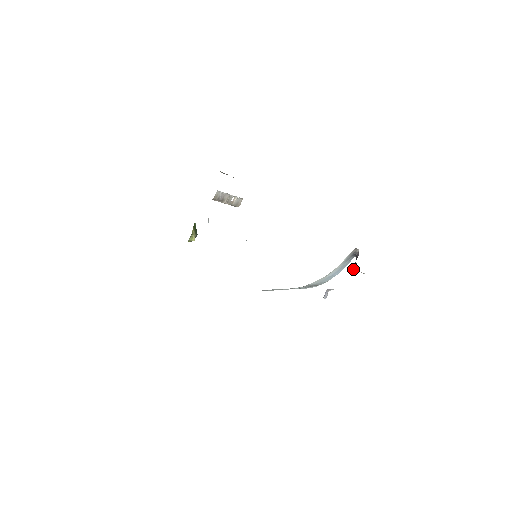
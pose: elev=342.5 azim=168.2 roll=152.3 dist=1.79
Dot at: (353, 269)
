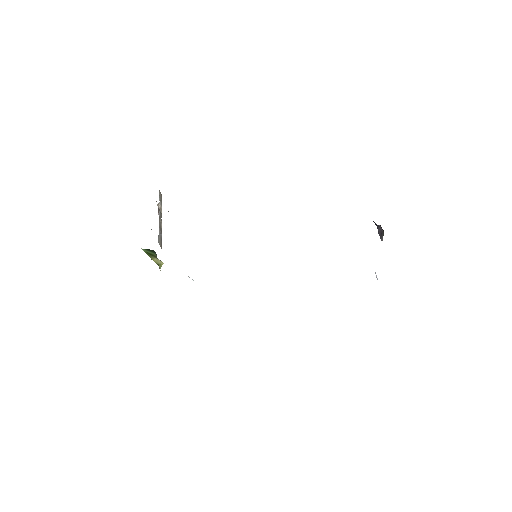
Dot at: occluded
